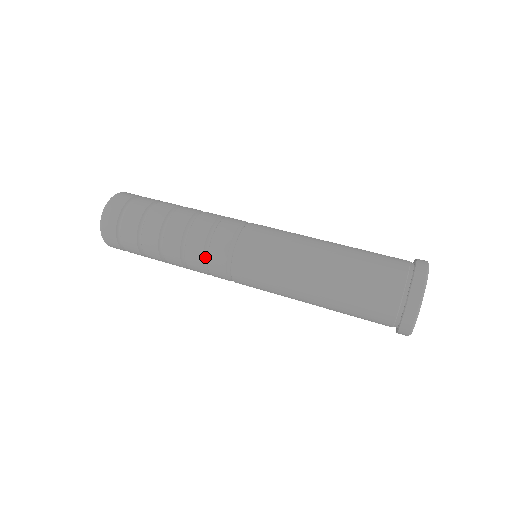
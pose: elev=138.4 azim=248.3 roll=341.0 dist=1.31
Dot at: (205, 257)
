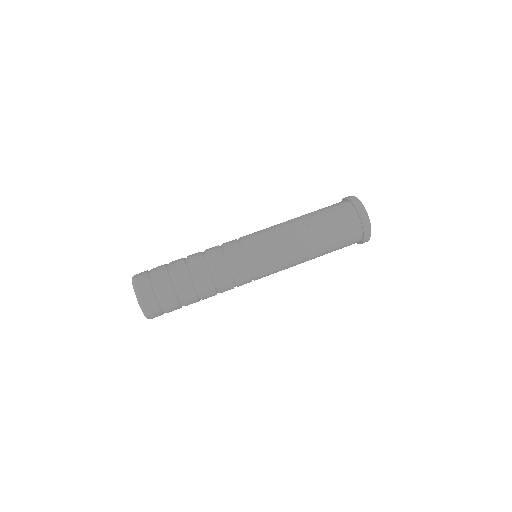
Dot at: (235, 284)
